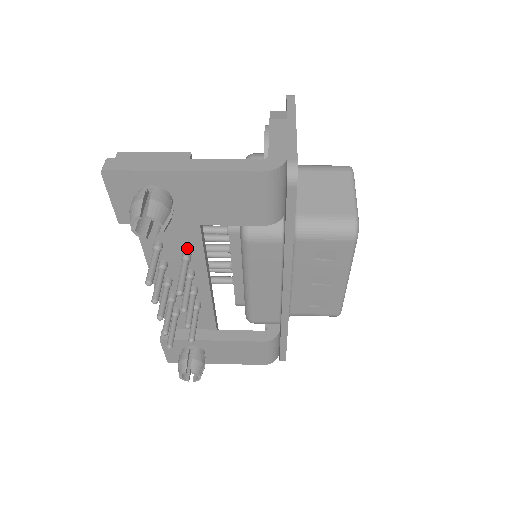
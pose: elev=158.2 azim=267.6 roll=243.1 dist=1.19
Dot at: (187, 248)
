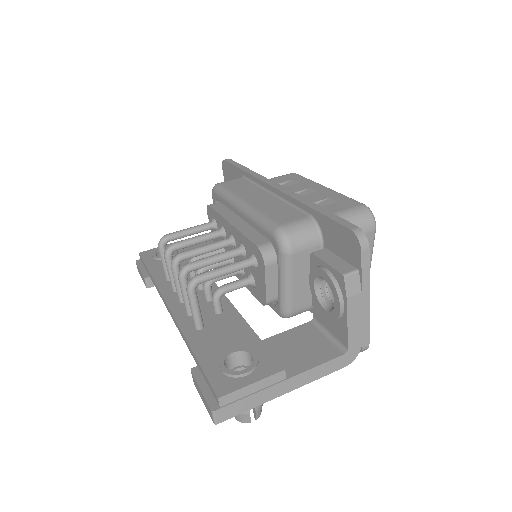
Dot at: occluded
